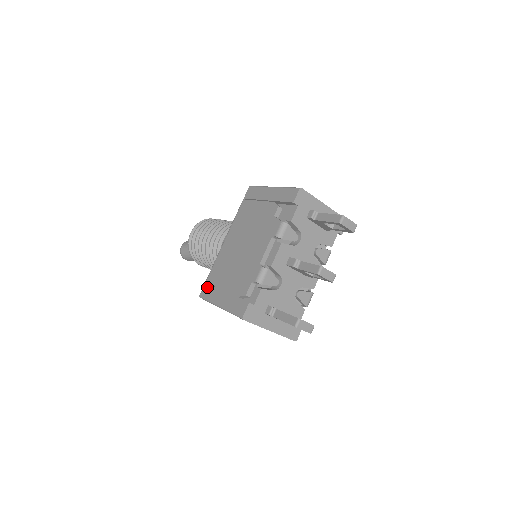
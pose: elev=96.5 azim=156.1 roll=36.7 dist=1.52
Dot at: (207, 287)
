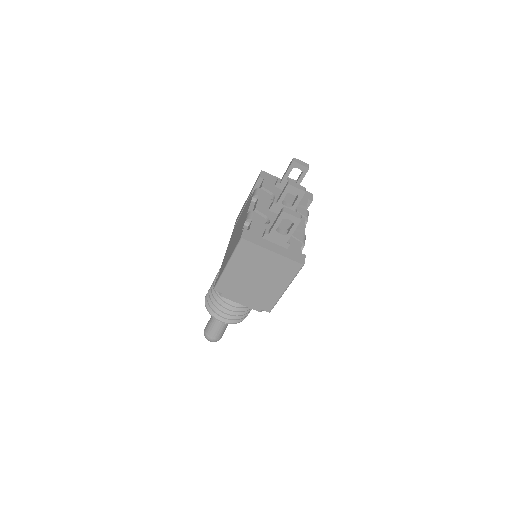
Dot at: occluded
